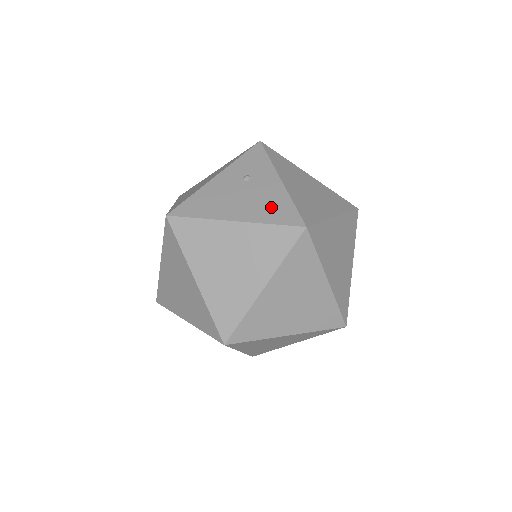
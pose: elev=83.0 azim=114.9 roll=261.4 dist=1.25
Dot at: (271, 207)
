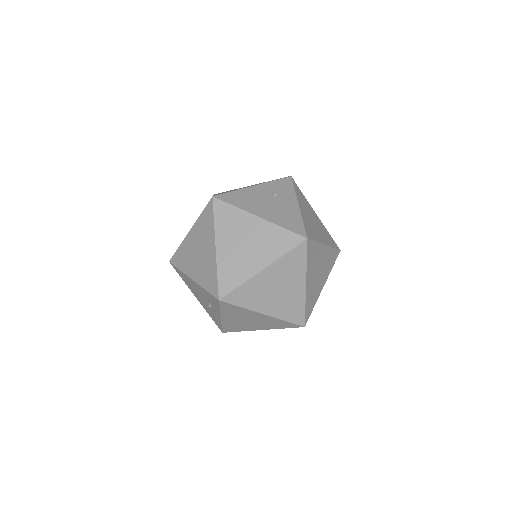
Dot at: (287, 218)
